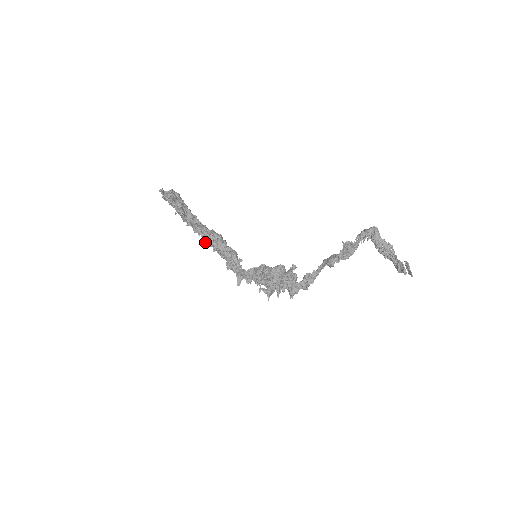
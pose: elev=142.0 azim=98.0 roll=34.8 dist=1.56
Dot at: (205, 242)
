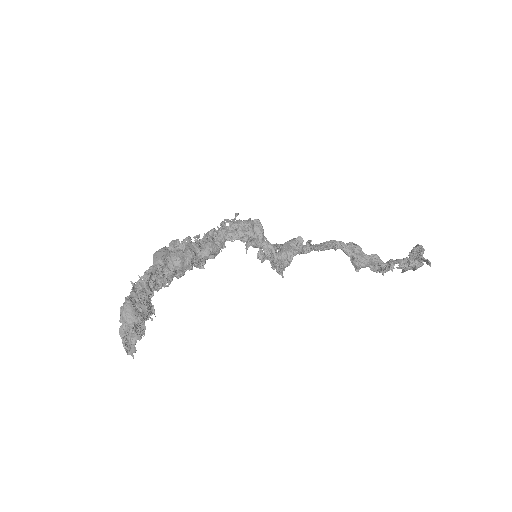
Dot at: occluded
